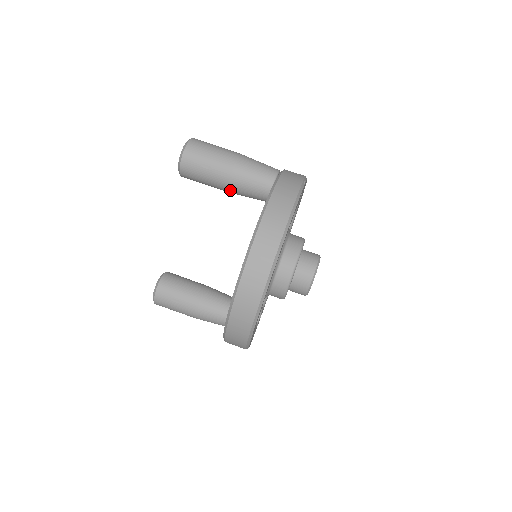
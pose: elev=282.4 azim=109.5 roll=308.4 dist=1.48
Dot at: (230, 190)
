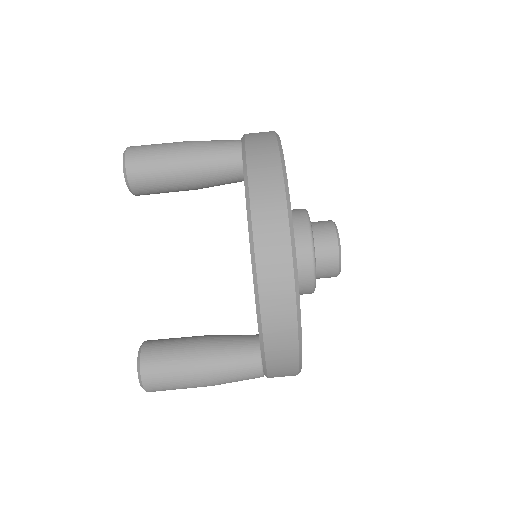
Dot at: (194, 176)
